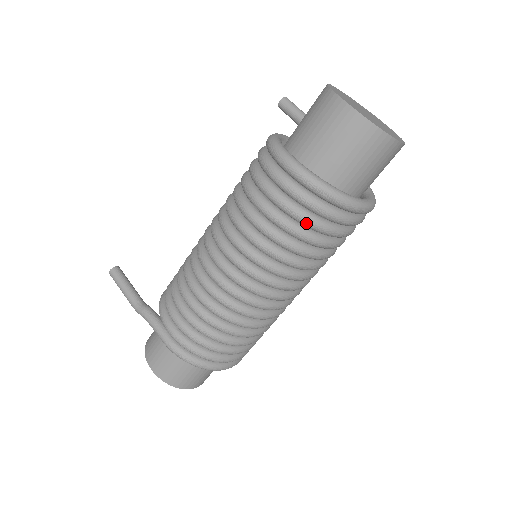
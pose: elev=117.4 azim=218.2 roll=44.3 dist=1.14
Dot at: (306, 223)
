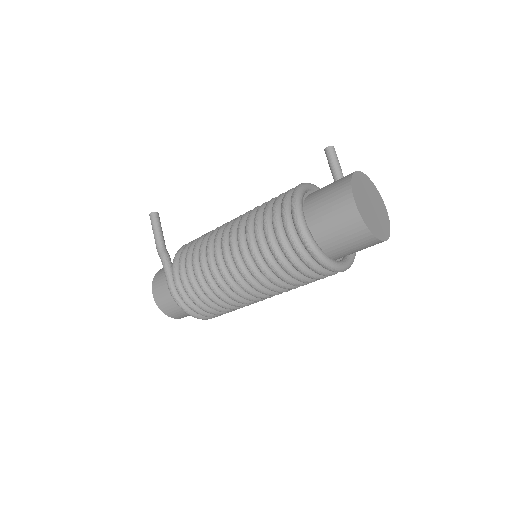
Dot at: (292, 263)
